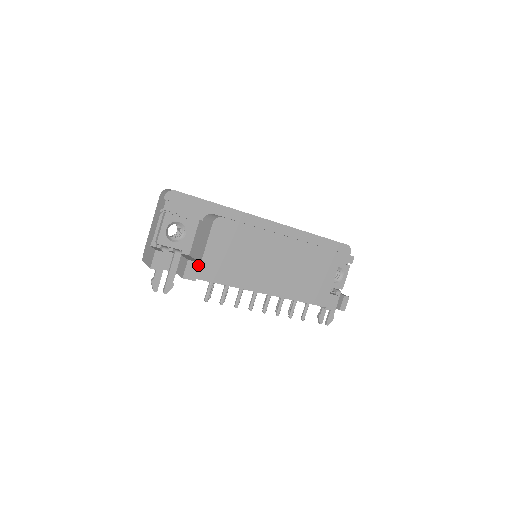
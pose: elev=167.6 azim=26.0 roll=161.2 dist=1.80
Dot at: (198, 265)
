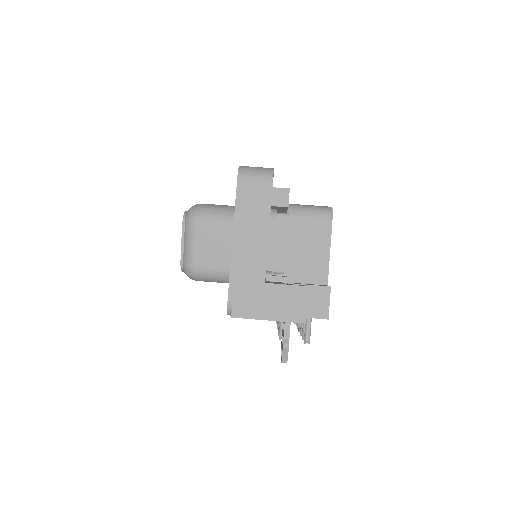
Dot at: occluded
